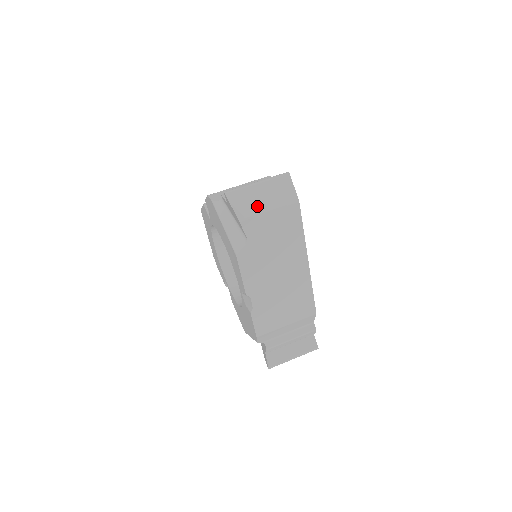
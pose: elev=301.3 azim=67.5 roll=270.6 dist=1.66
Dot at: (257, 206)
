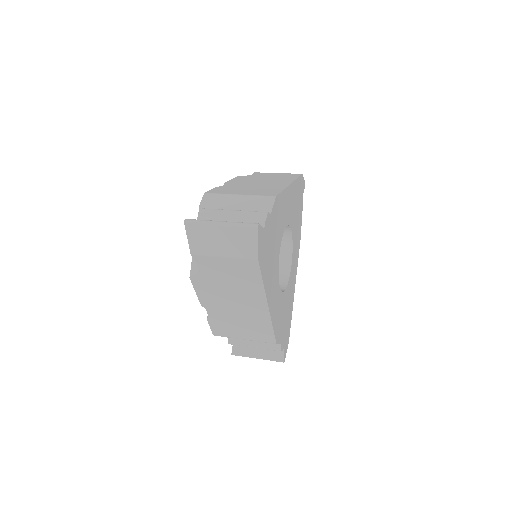
Dot at: occluded
